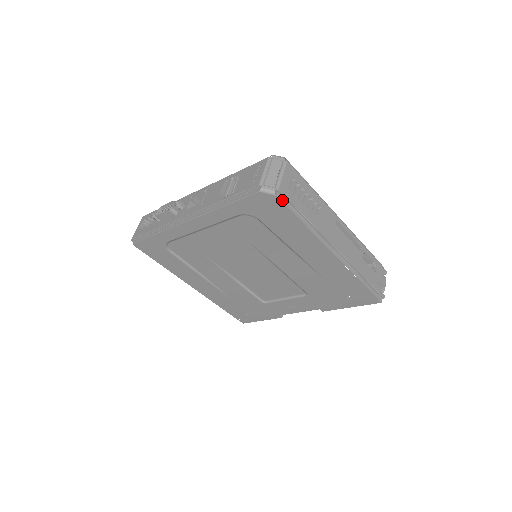
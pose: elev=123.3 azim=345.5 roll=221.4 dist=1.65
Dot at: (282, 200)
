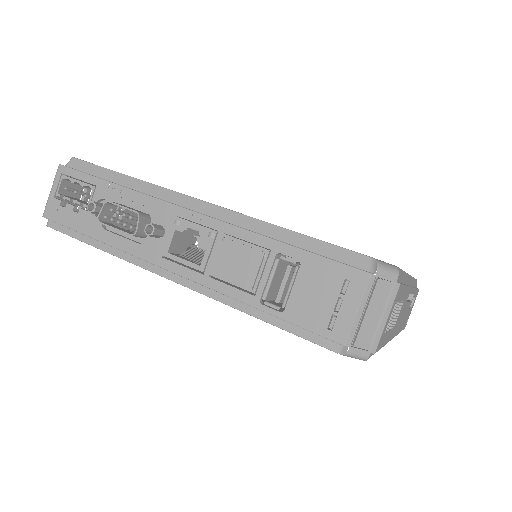
Dot at: (370, 355)
